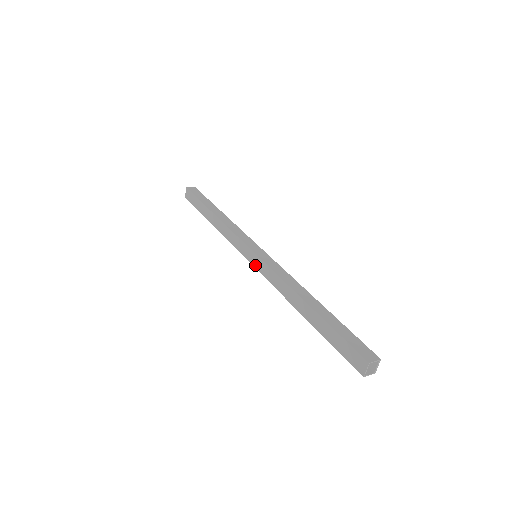
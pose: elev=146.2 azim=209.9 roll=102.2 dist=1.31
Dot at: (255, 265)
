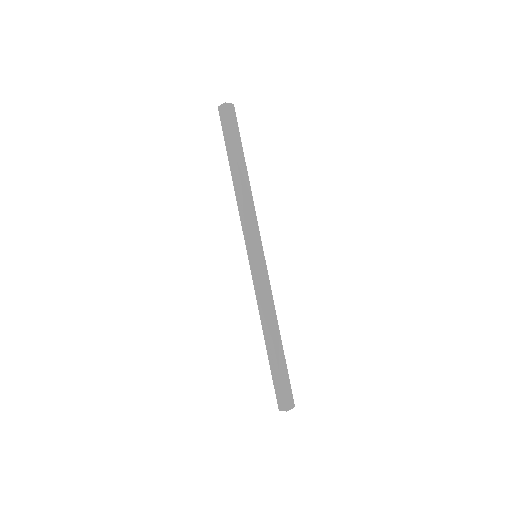
Dot at: occluded
